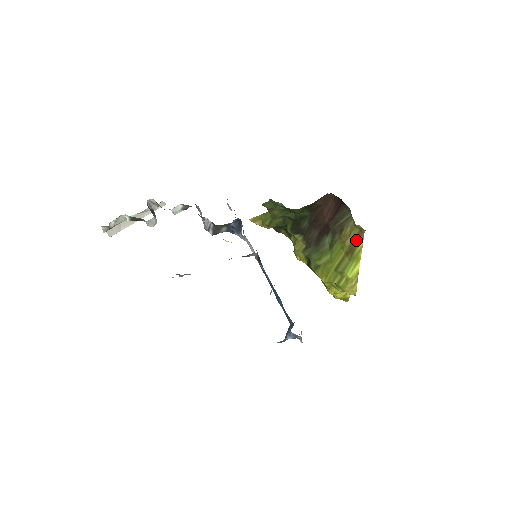
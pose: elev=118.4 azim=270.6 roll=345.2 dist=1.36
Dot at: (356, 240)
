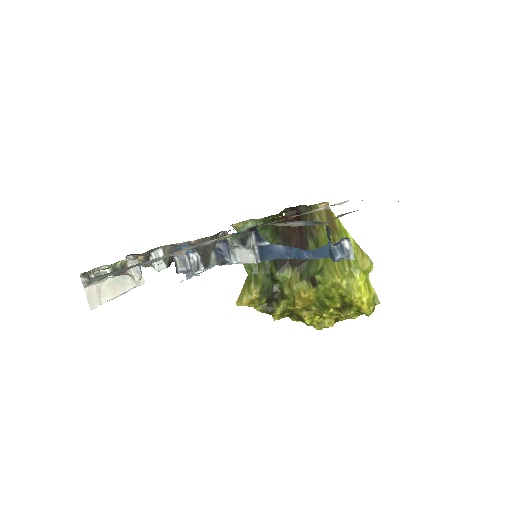
Dot at: (329, 218)
